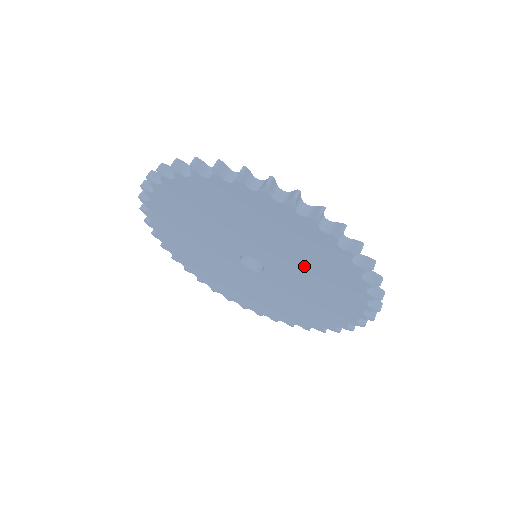
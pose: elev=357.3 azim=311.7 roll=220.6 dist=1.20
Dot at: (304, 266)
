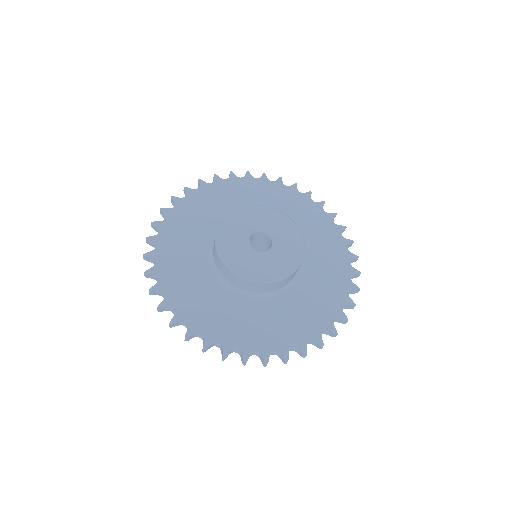
Dot at: occluded
